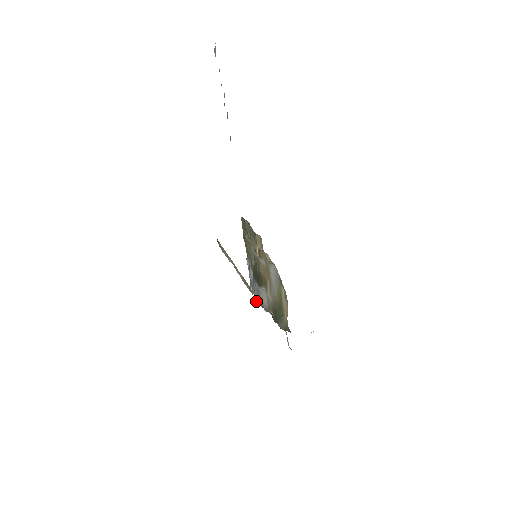
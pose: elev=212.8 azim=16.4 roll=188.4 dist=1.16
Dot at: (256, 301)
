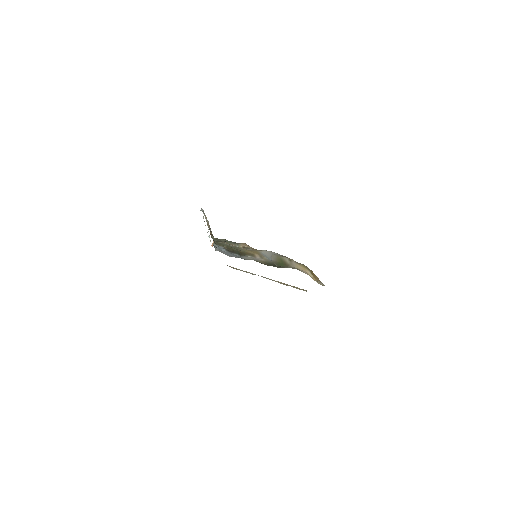
Dot at: (230, 256)
